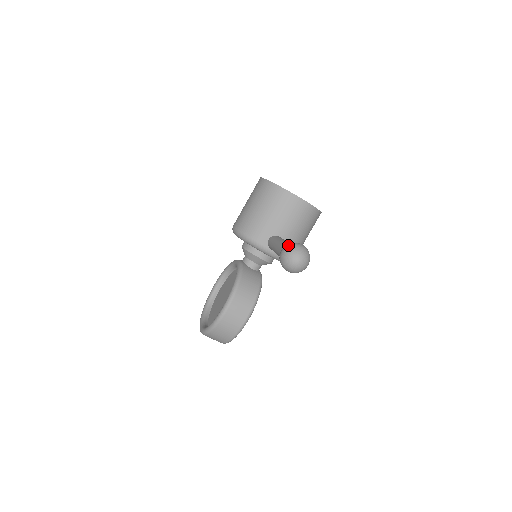
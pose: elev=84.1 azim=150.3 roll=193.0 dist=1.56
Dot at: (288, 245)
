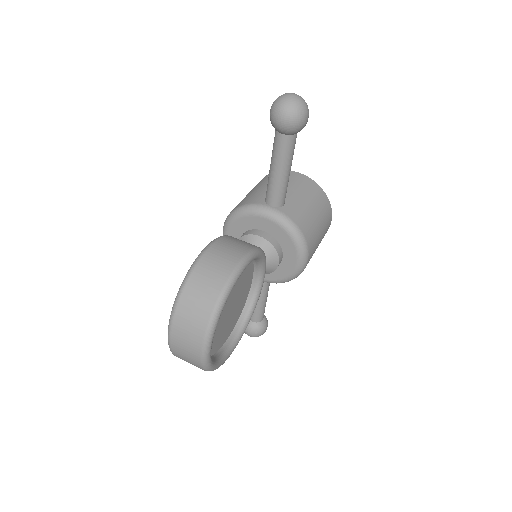
Dot at: occluded
